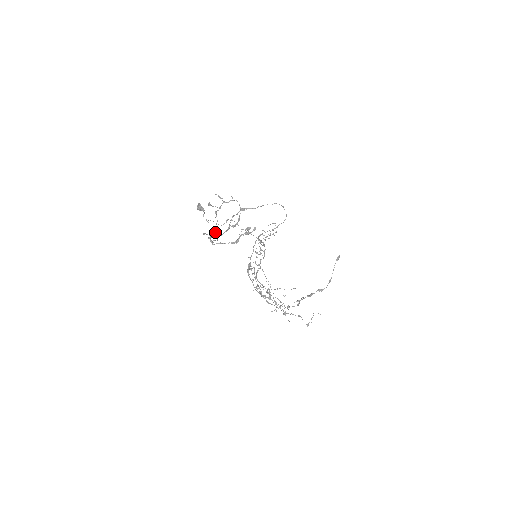
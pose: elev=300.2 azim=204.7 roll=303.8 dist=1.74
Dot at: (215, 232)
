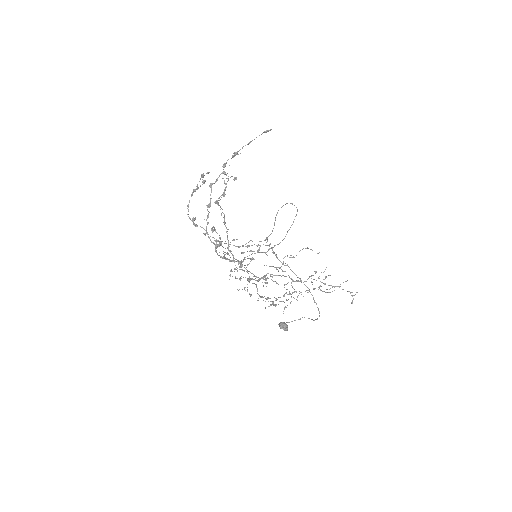
Dot at: (217, 241)
